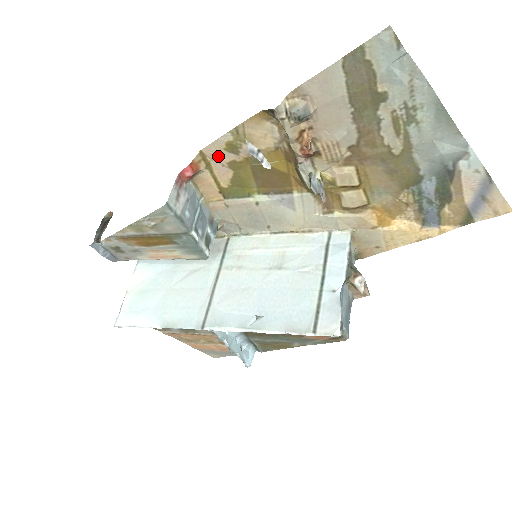
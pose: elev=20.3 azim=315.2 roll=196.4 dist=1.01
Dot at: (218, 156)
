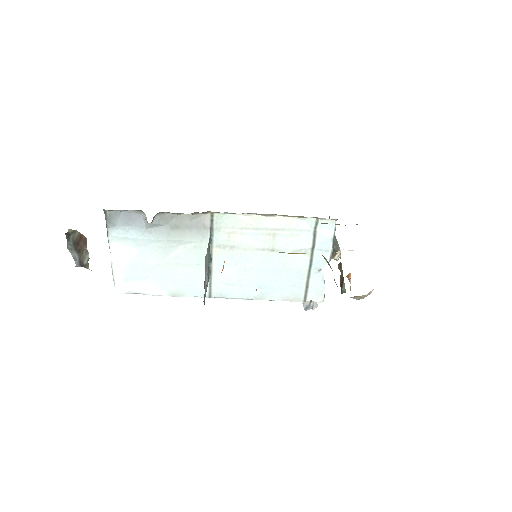
Dot at: occluded
